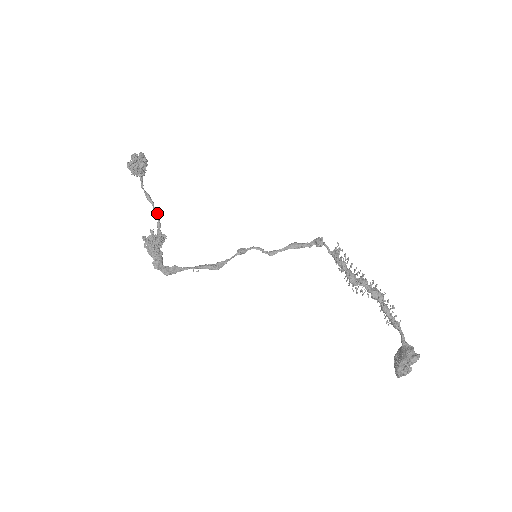
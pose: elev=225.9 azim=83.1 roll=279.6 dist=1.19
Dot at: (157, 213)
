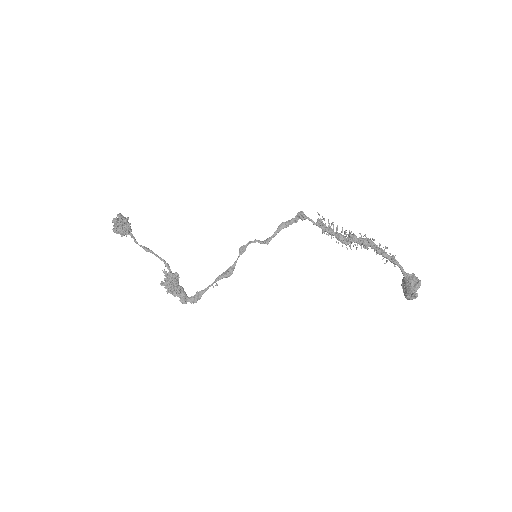
Dot at: (160, 257)
